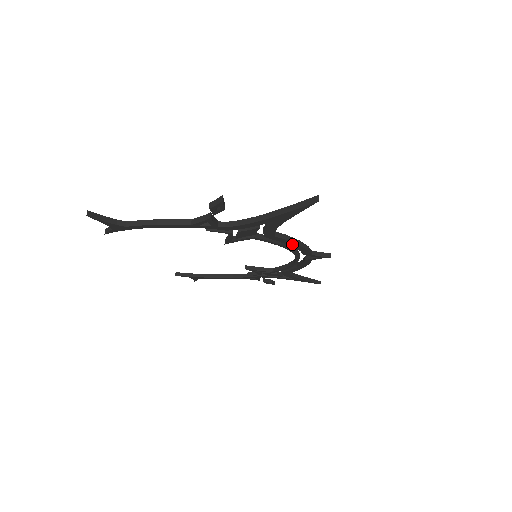
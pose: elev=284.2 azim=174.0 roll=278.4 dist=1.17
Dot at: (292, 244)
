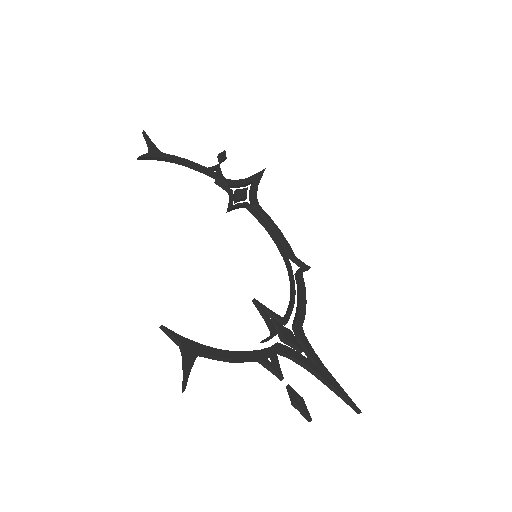
Dot at: (300, 306)
